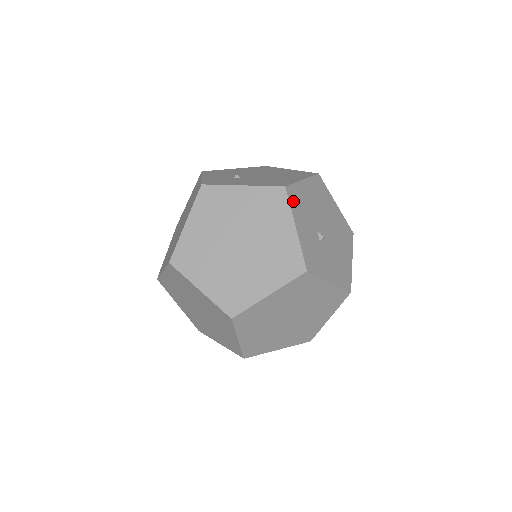
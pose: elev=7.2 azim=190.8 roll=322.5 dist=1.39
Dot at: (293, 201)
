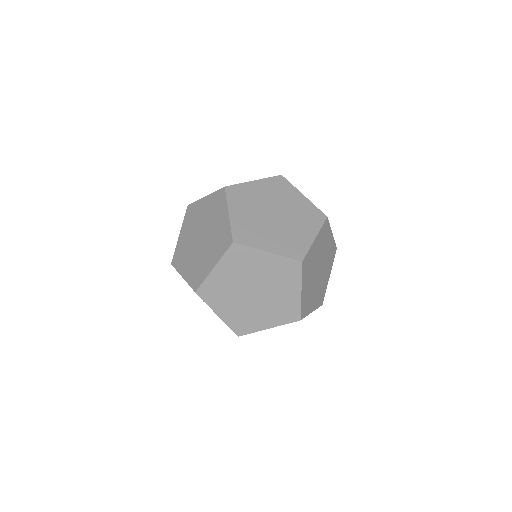
Dot at: occluded
